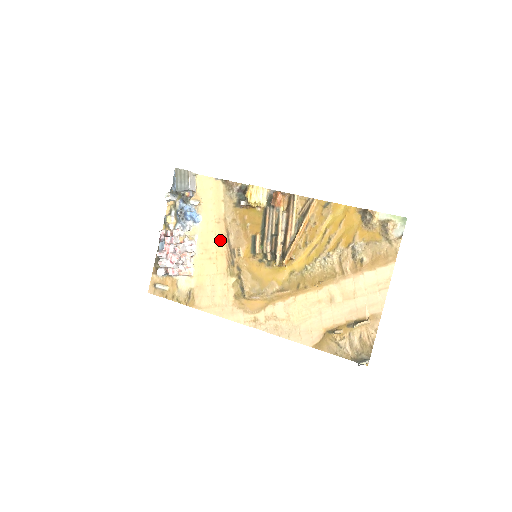
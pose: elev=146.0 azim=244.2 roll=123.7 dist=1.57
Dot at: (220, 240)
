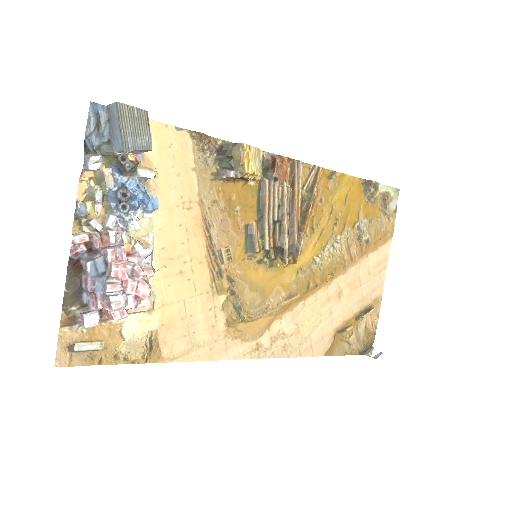
Dot at: (195, 238)
